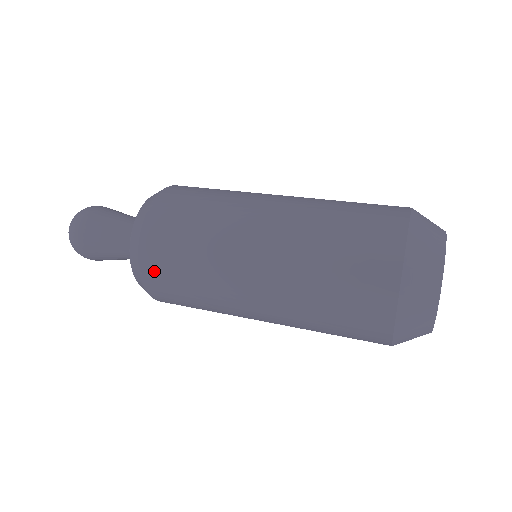
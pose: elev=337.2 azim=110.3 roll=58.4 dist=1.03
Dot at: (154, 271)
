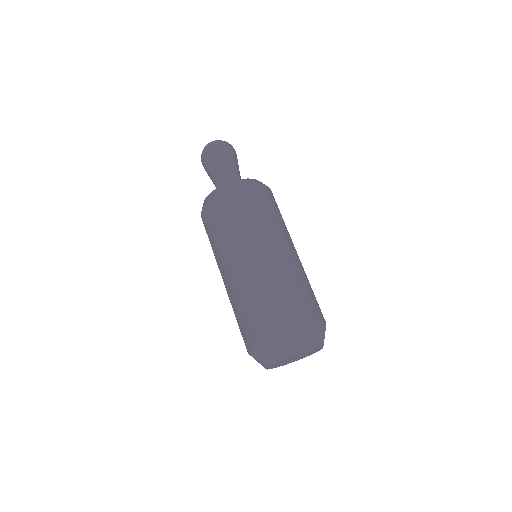
Dot at: occluded
